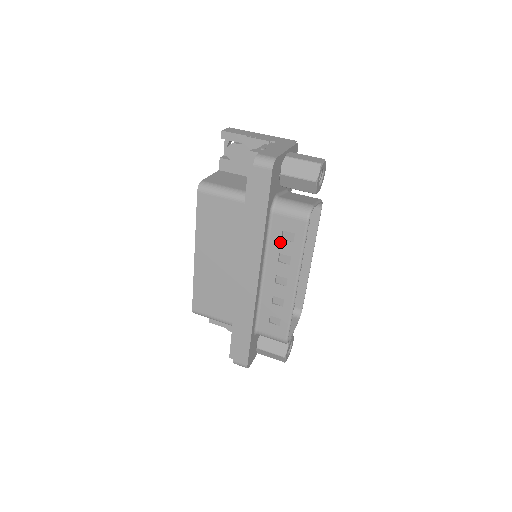
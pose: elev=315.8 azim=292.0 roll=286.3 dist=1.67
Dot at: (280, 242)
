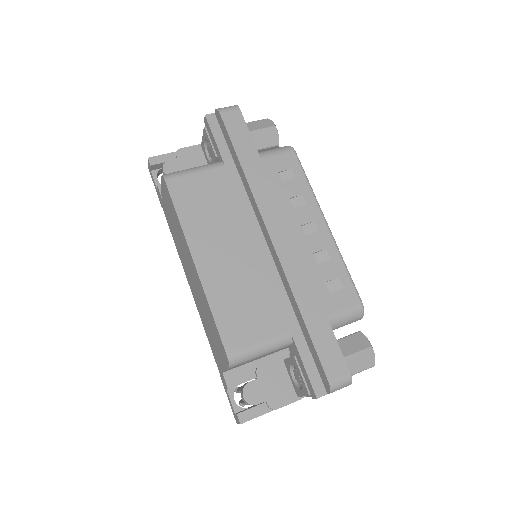
Dot at: (283, 186)
